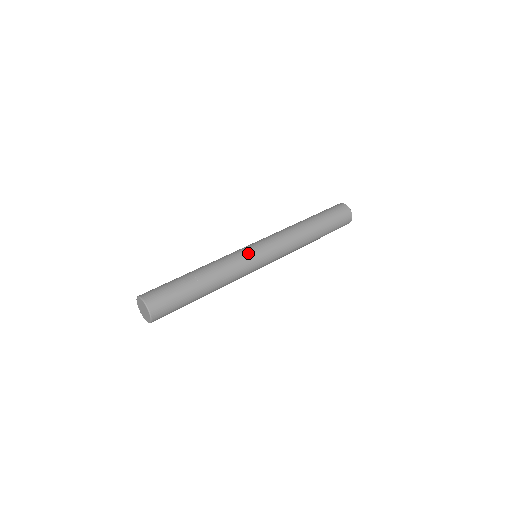
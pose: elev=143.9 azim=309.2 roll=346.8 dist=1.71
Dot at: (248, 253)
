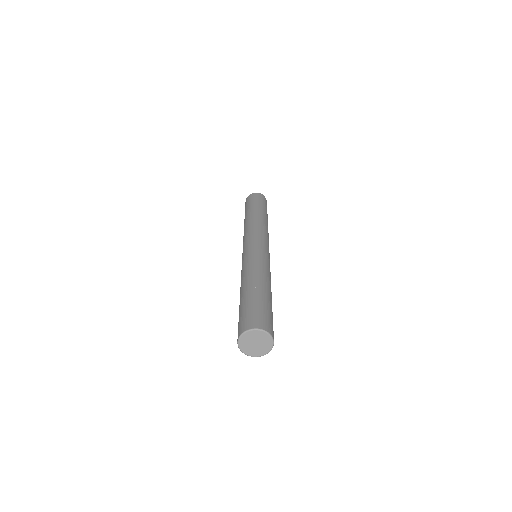
Dot at: (267, 255)
